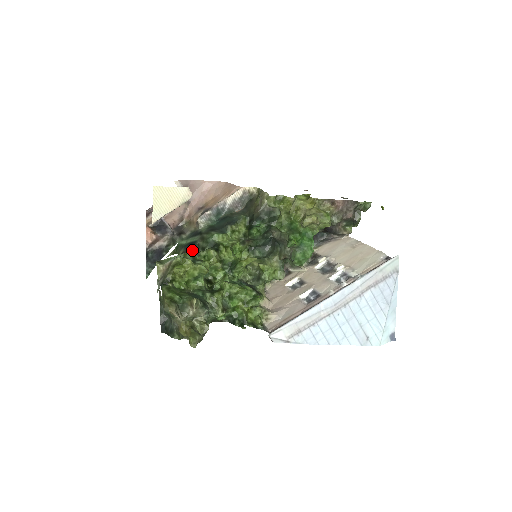
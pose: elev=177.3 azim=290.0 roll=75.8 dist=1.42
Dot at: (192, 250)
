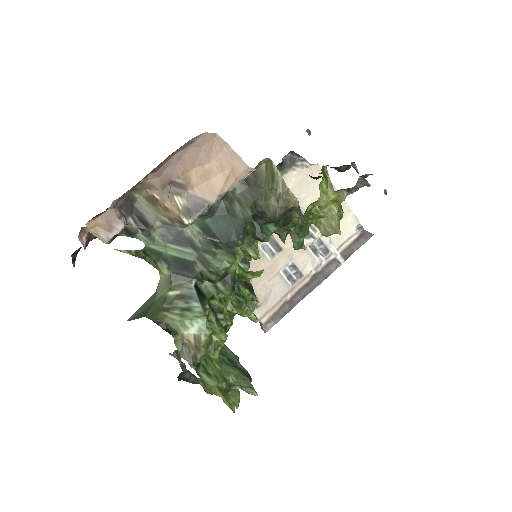
Dot at: (194, 283)
